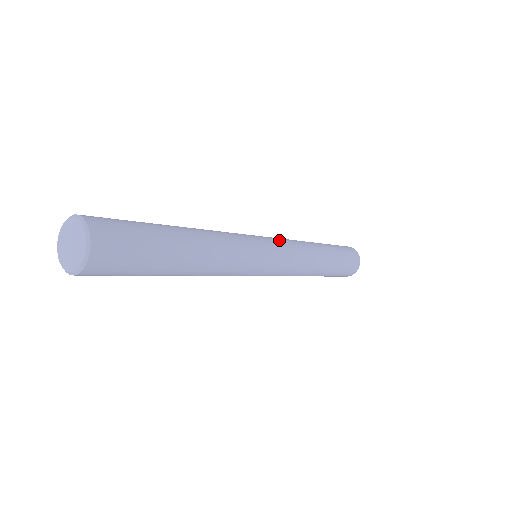
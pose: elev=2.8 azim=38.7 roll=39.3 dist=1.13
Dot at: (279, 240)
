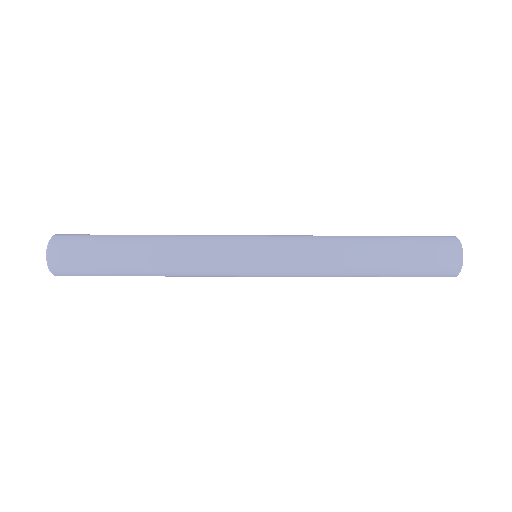
Dot at: (282, 242)
